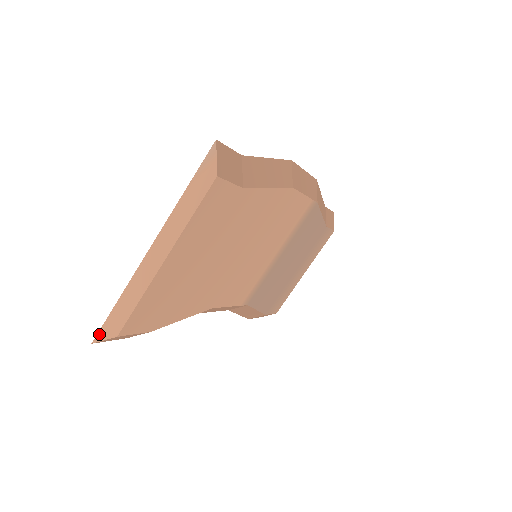
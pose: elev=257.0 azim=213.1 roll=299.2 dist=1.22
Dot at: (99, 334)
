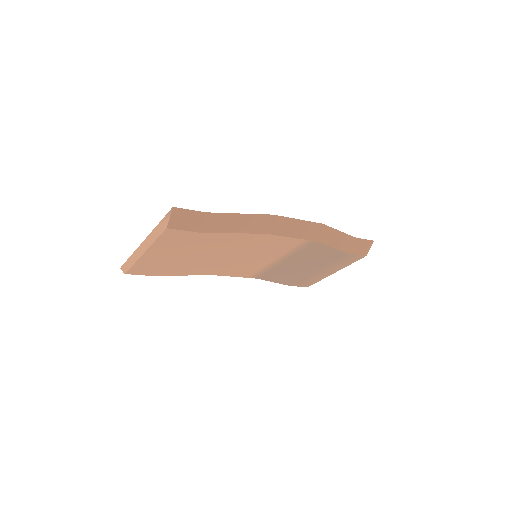
Dot at: (122, 266)
